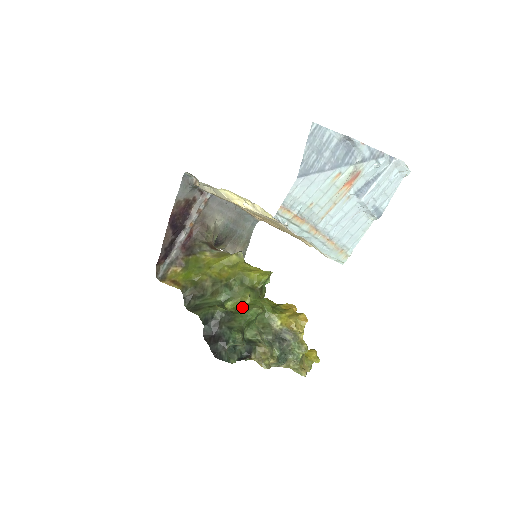
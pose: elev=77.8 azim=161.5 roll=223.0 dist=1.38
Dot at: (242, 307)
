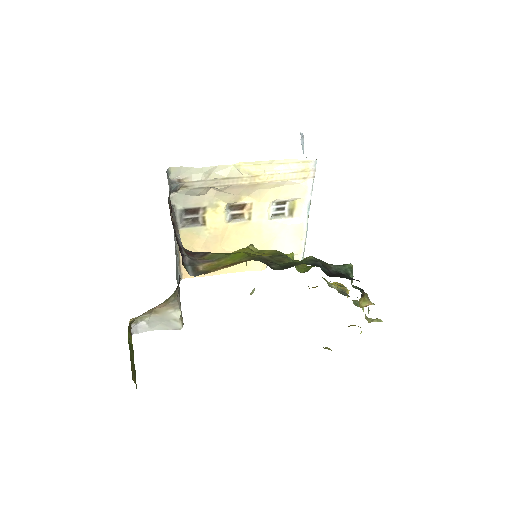
Dot at: (312, 266)
